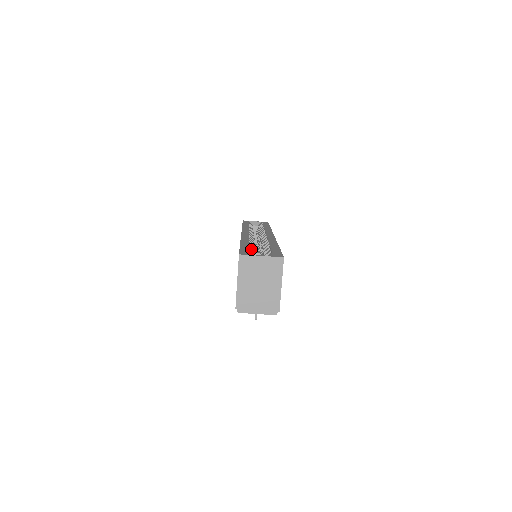
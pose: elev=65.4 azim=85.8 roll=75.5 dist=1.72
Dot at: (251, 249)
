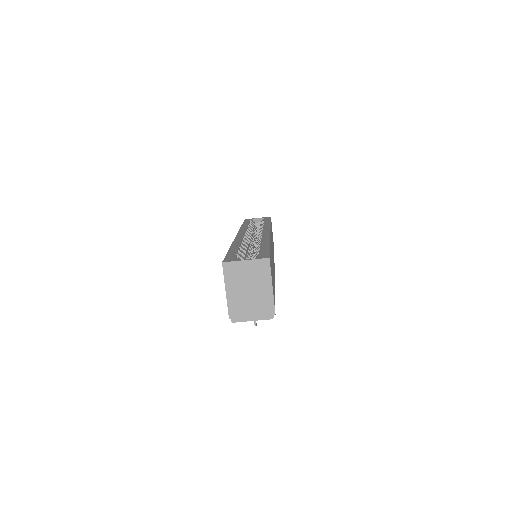
Dot at: (240, 253)
